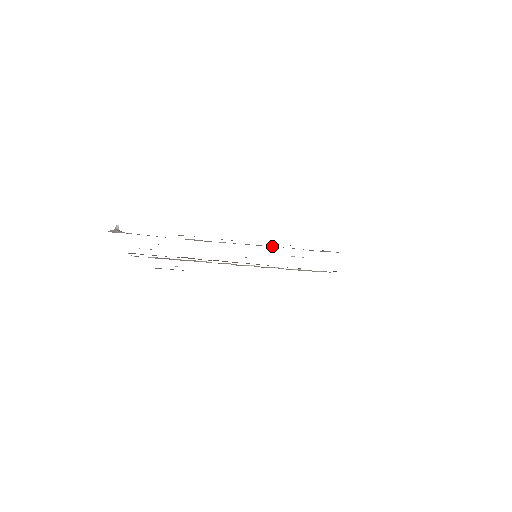
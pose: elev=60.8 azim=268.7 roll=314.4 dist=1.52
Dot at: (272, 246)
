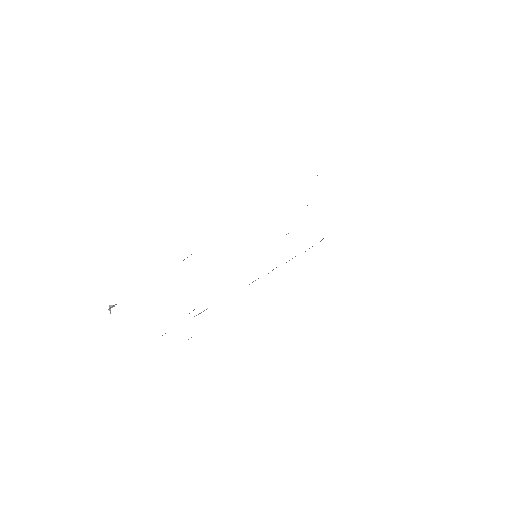
Dot at: occluded
